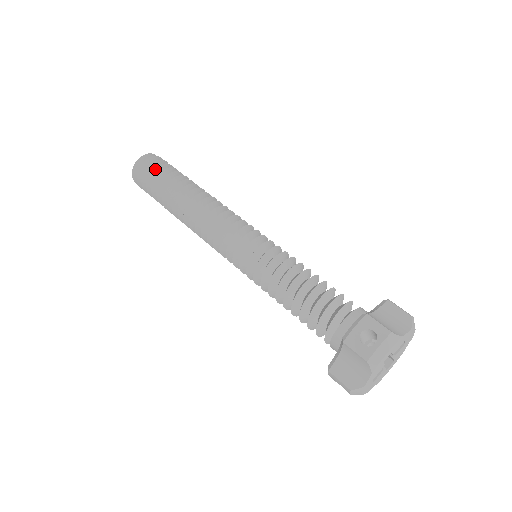
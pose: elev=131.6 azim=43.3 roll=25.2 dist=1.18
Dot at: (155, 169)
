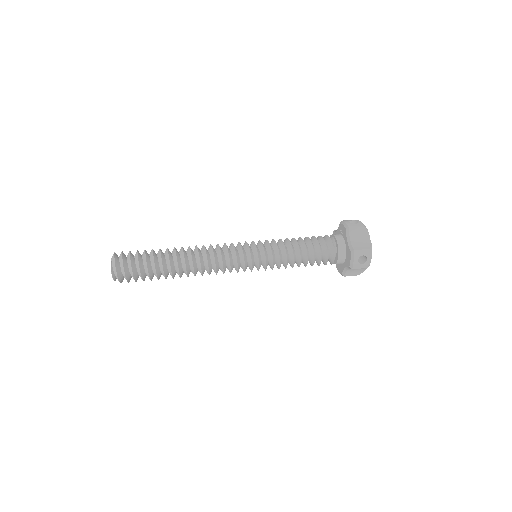
Dot at: (138, 251)
